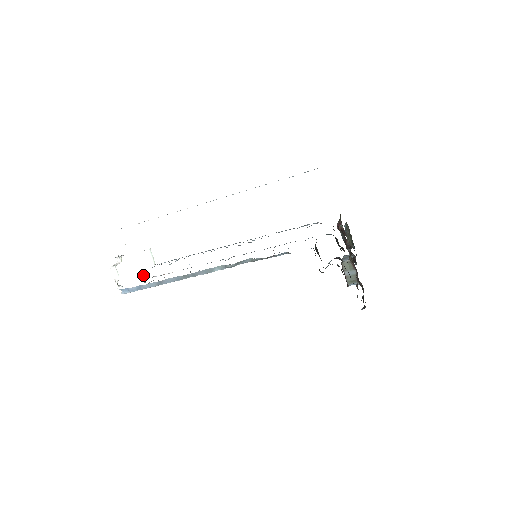
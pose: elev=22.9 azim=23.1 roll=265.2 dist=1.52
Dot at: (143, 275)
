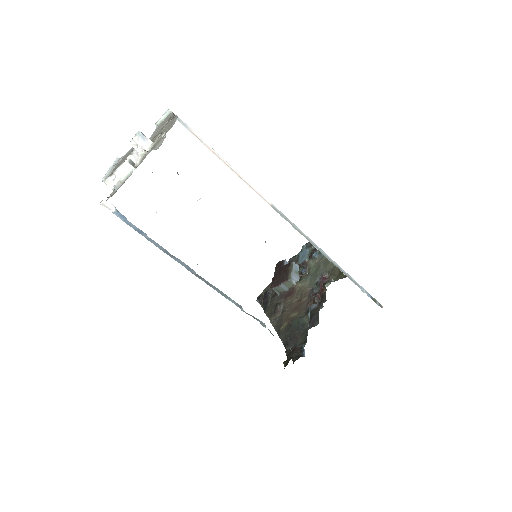
Dot at: occluded
